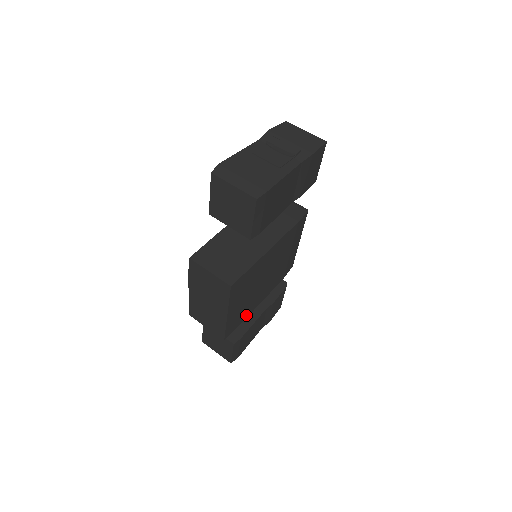
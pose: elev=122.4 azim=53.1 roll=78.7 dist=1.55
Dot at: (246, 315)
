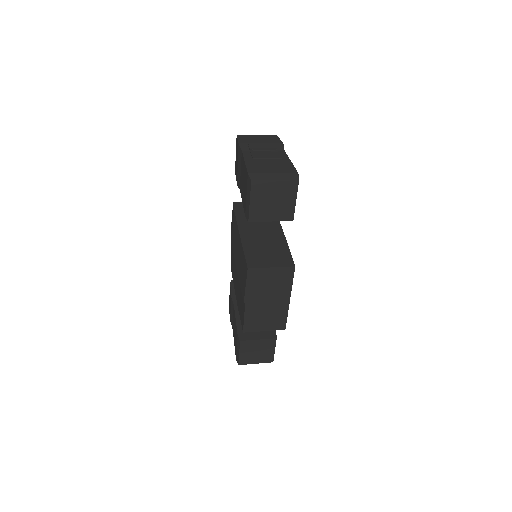
Dot at: occluded
